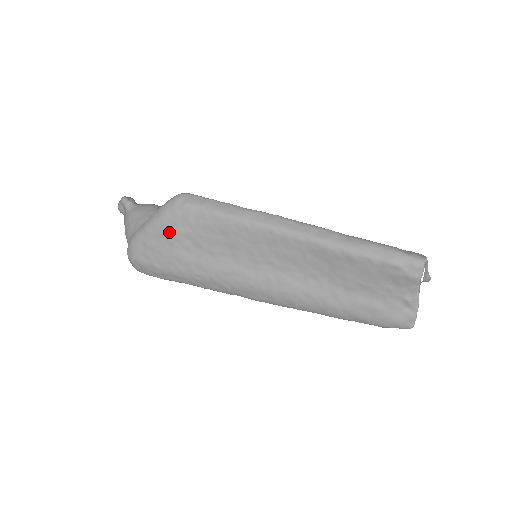
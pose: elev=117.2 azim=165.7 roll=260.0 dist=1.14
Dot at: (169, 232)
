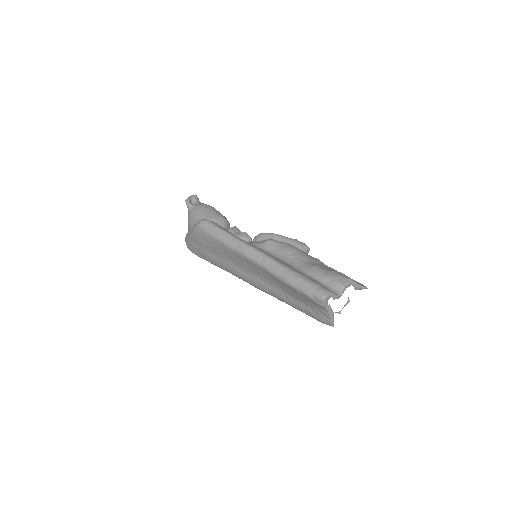
Dot at: (199, 242)
